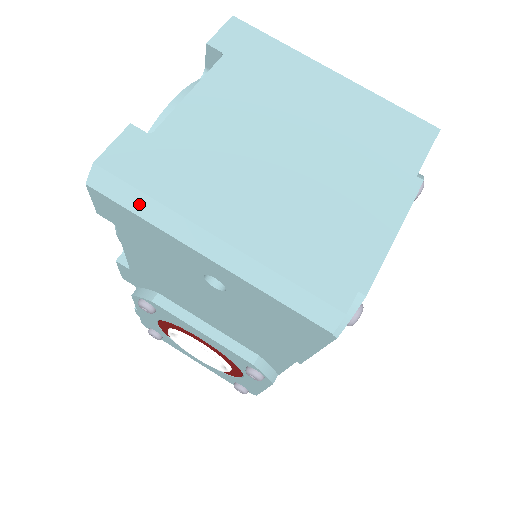
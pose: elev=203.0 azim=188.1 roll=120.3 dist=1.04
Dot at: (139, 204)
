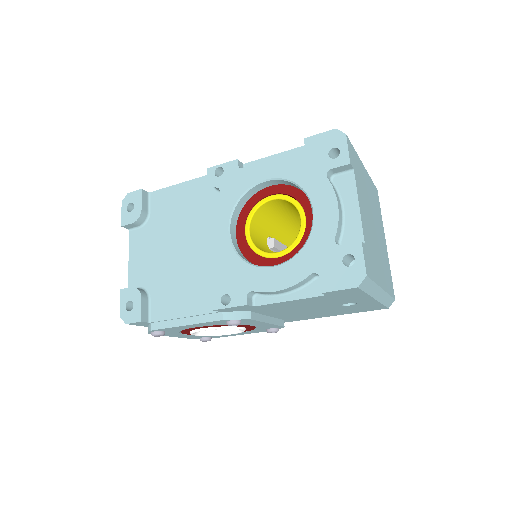
Dot at: (370, 288)
